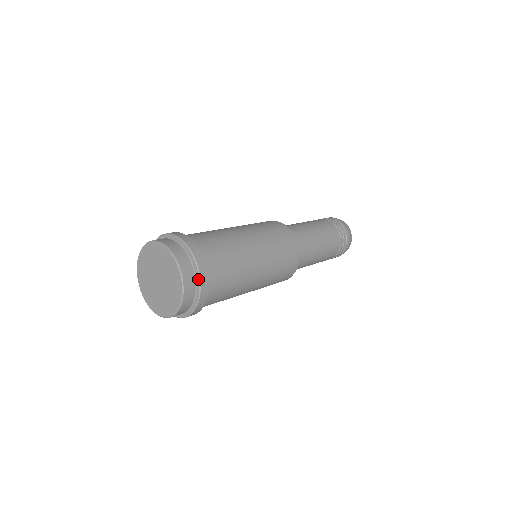
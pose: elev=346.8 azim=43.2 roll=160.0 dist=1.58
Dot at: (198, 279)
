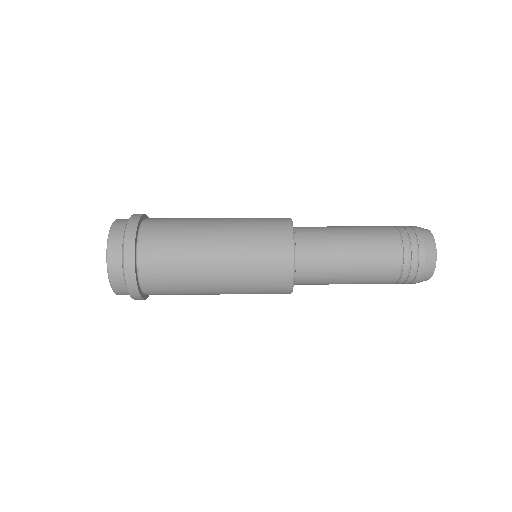
Dot at: (123, 247)
